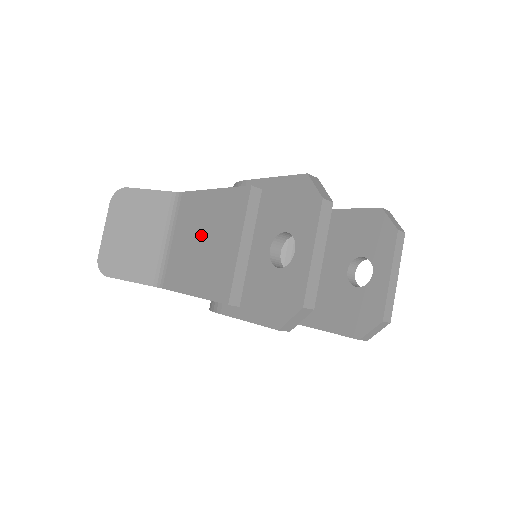
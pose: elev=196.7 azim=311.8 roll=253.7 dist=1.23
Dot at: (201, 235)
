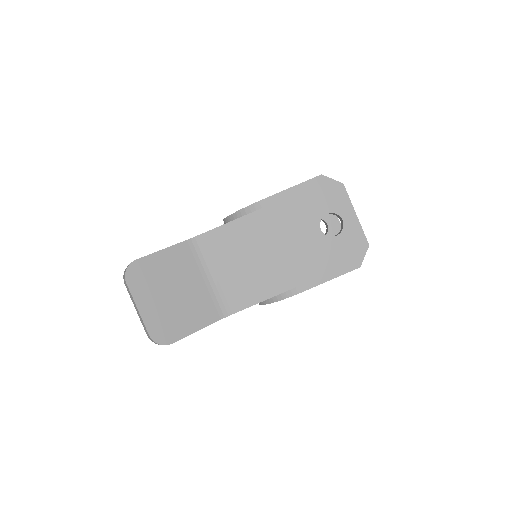
Dot at: (254, 252)
